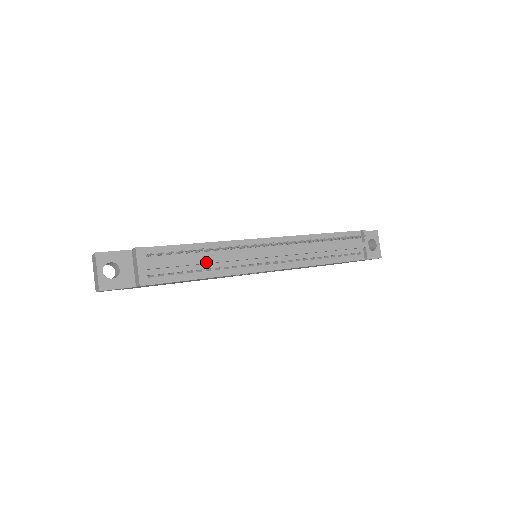
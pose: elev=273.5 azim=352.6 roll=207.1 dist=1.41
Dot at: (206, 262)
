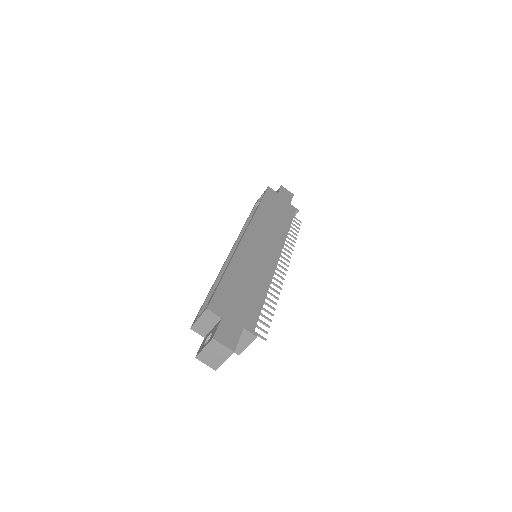
Dot at: occluded
